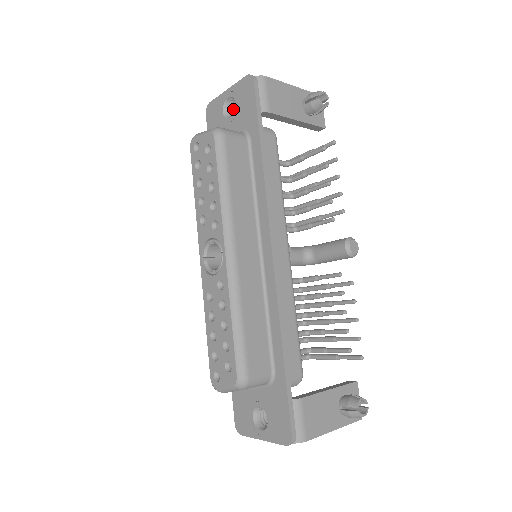
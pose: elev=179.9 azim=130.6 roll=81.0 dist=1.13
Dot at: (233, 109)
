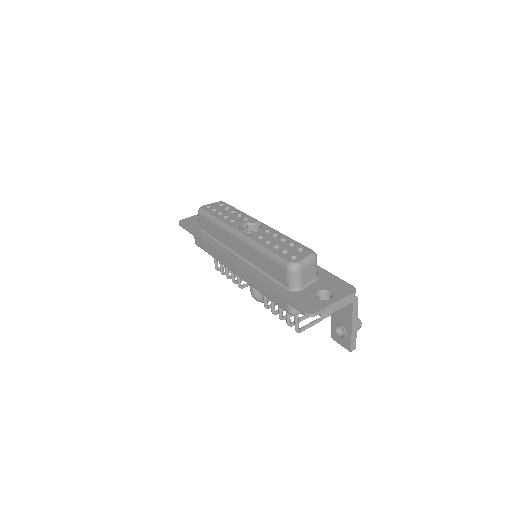
Dot at: occluded
